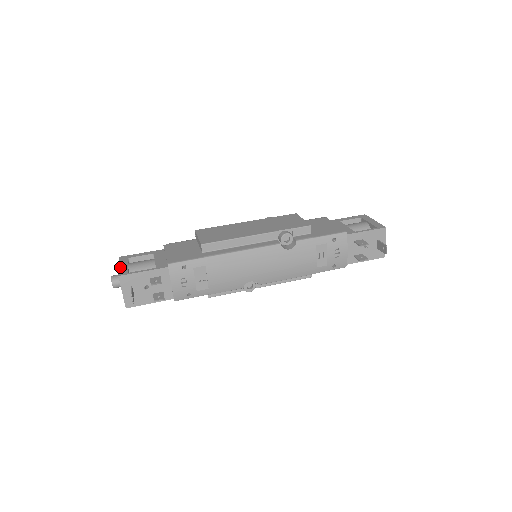
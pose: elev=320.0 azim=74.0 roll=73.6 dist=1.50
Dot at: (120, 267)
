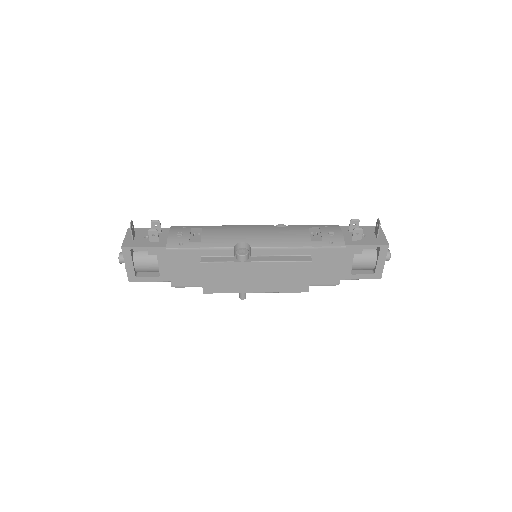
Dot at: occluded
